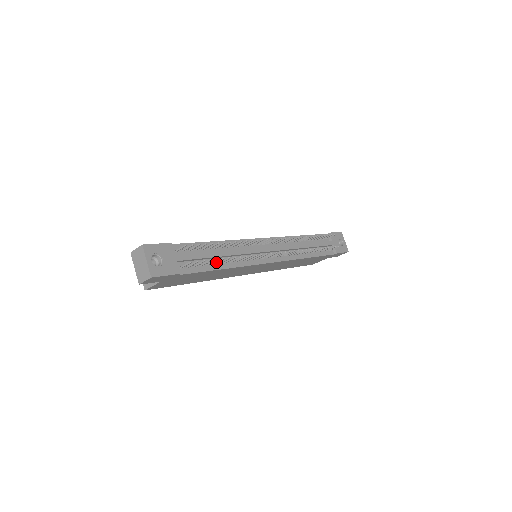
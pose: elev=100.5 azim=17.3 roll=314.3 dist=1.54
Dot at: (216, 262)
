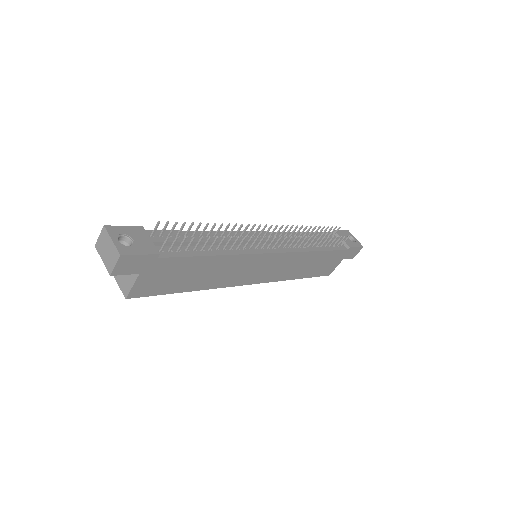
Dot at: (203, 246)
